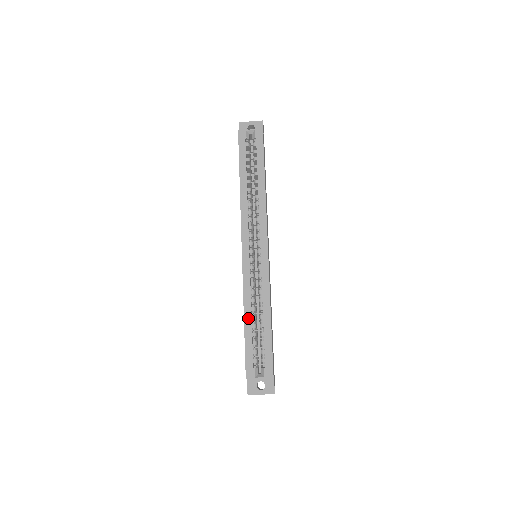
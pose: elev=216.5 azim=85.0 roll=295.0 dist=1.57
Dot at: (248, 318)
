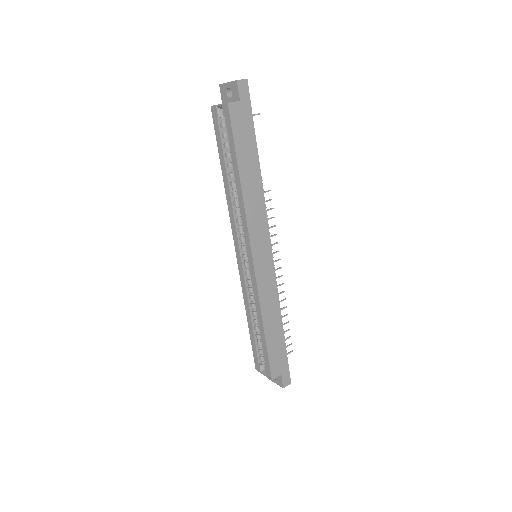
Dot at: (249, 321)
